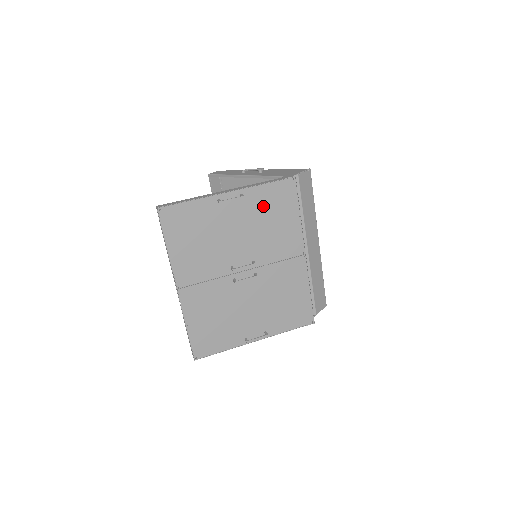
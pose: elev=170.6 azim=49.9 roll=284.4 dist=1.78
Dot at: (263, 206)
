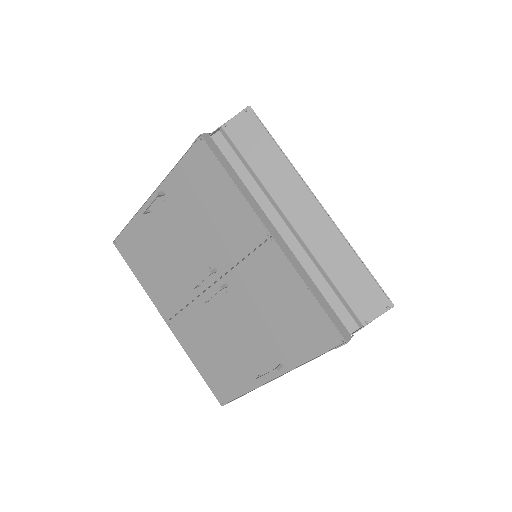
Dot at: (189, 194)
